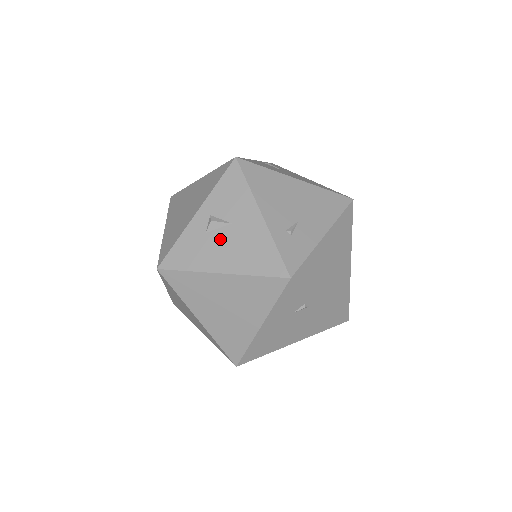
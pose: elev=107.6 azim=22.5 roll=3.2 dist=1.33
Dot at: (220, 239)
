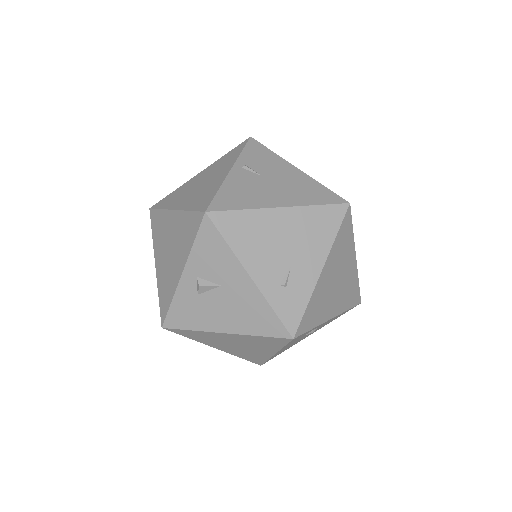
Dot at: (214, 301)
